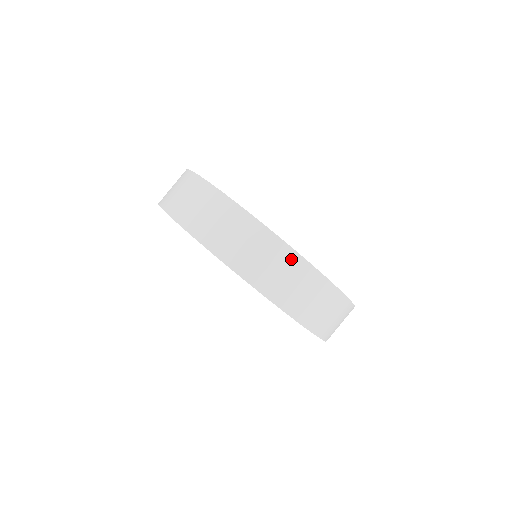
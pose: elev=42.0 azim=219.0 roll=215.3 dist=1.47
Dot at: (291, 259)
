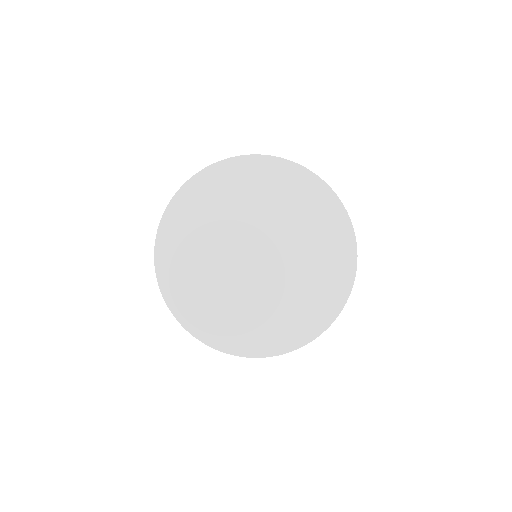
Dot at: occluded
